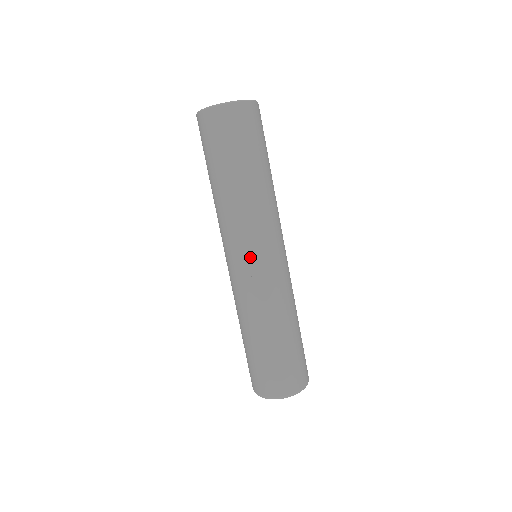
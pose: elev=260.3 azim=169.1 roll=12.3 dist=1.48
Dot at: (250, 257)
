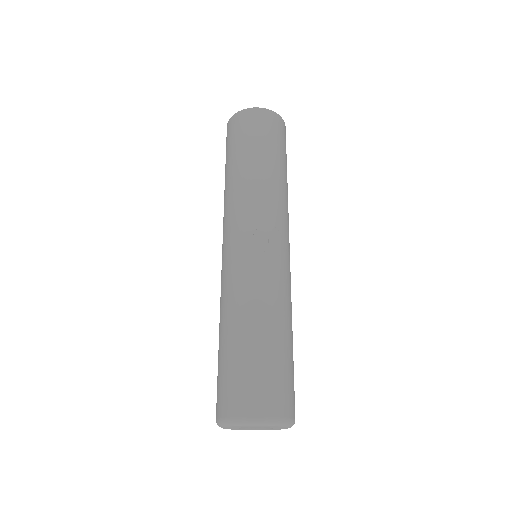
Dot at: (274, 238)
